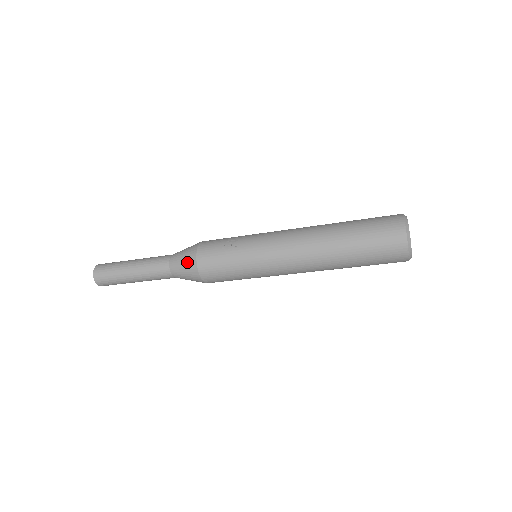
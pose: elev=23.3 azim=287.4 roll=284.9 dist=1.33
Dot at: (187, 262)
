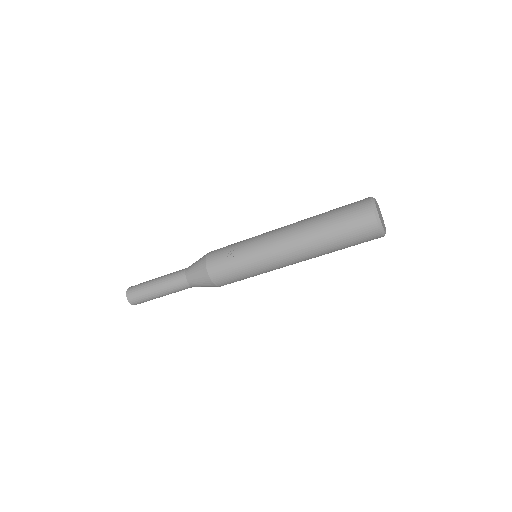
Dot at: (201, 277)
